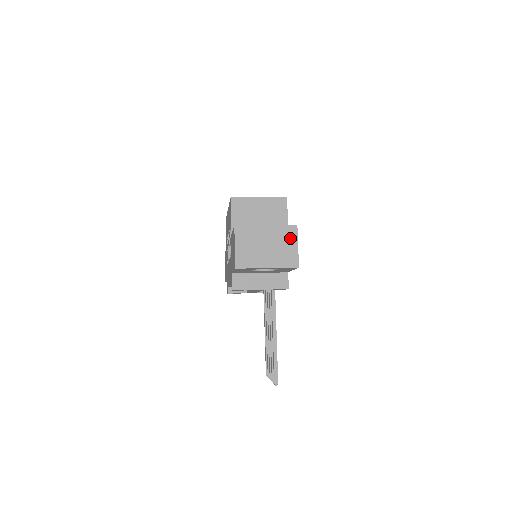
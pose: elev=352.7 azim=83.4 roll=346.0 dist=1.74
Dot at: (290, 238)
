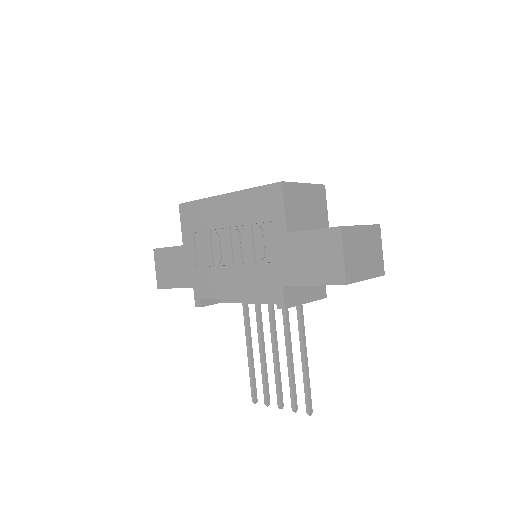
Dot at: (377, 240)
